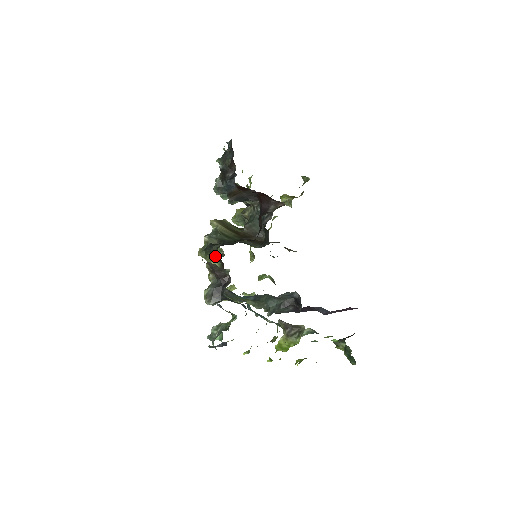
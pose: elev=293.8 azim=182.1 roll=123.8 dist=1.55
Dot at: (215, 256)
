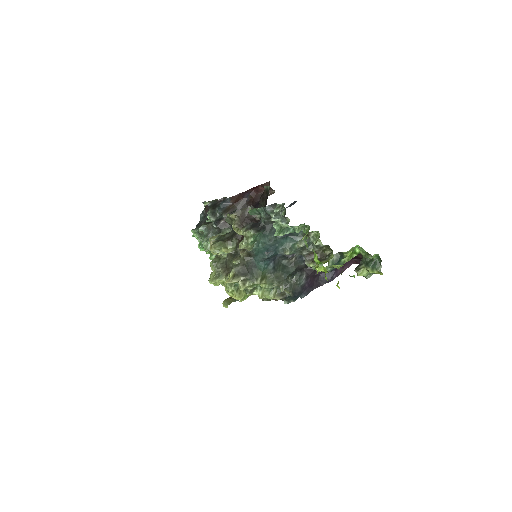
Dot at: (230, 239)
